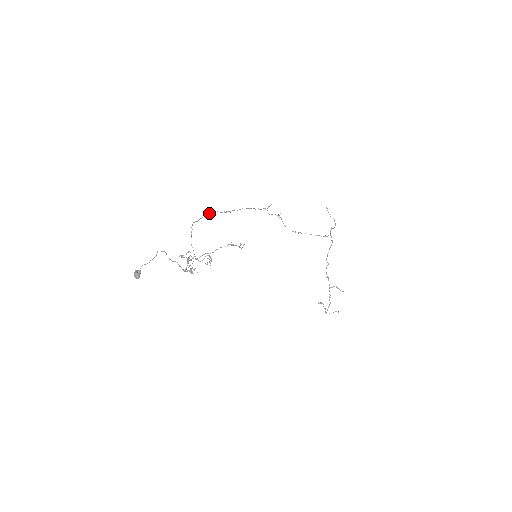
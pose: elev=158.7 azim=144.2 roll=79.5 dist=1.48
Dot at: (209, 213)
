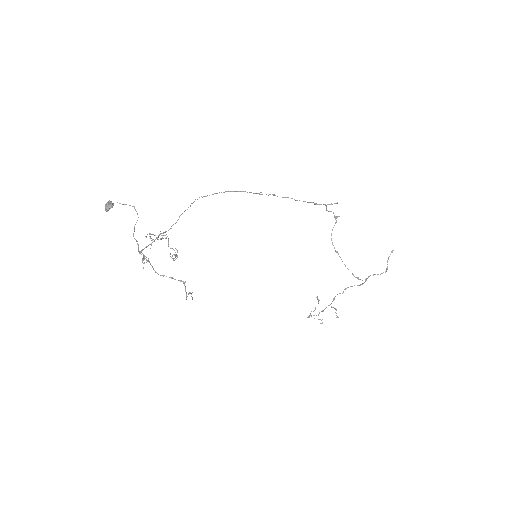
Dot at: occluded
